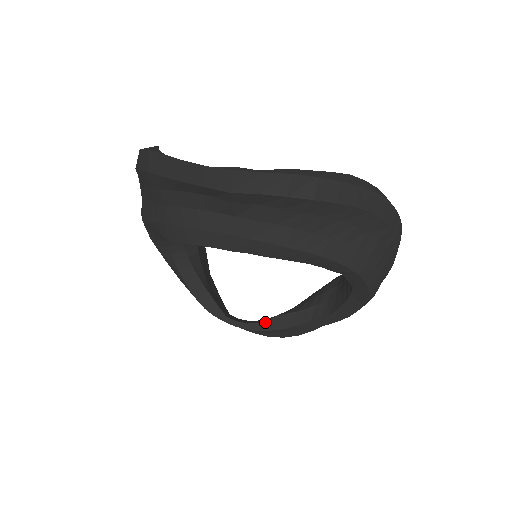
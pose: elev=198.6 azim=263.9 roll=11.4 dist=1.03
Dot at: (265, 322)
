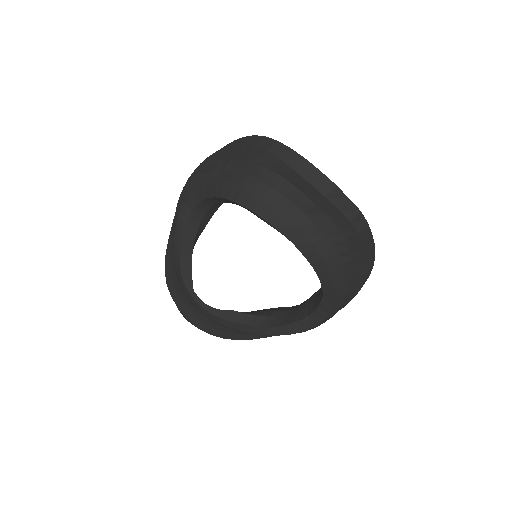
Dot at: (221, 310)
